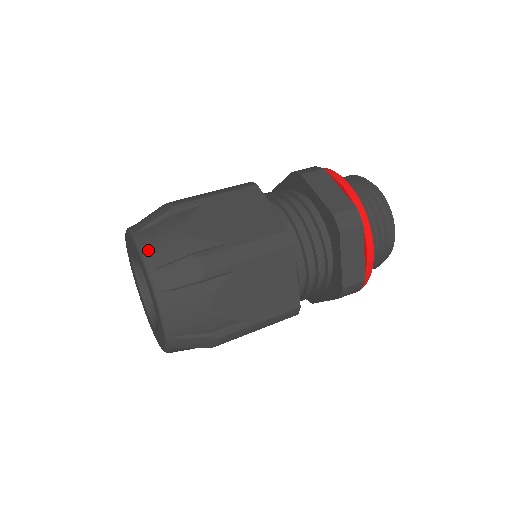
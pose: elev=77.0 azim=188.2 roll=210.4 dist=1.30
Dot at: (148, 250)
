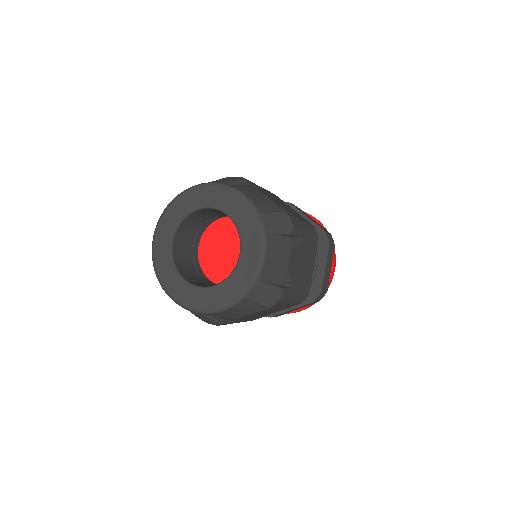
Dot at: (250, 197)
